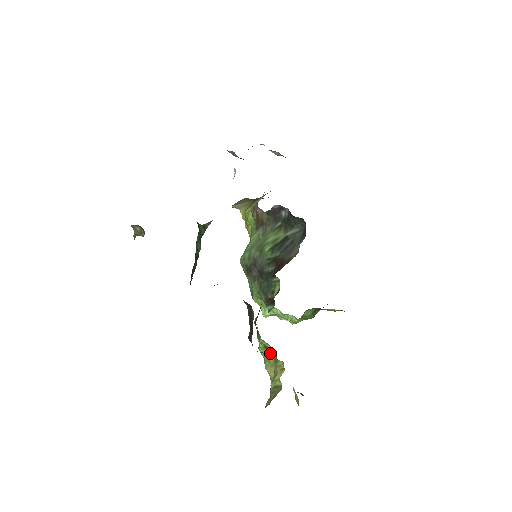
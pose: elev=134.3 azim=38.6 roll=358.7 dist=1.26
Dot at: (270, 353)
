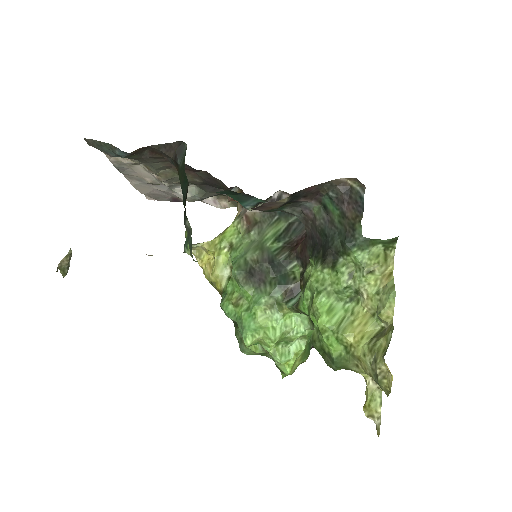
Dot at: (340, 313)
